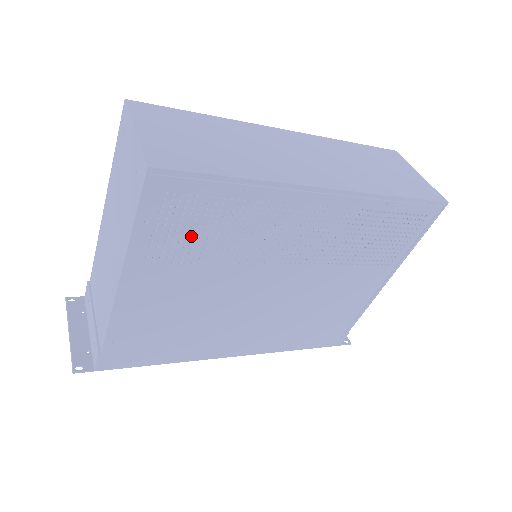
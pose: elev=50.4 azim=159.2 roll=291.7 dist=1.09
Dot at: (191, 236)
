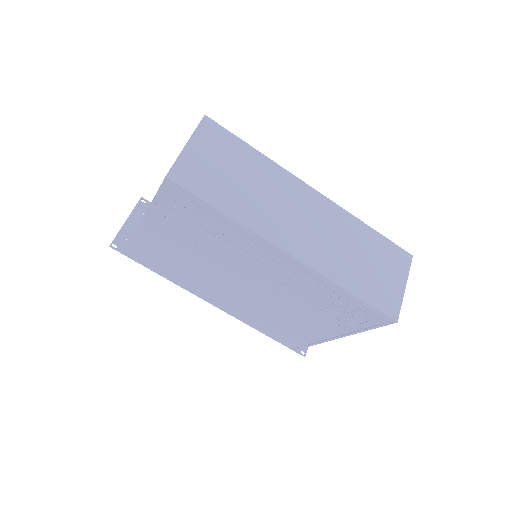
Dot at: (189, 224)
